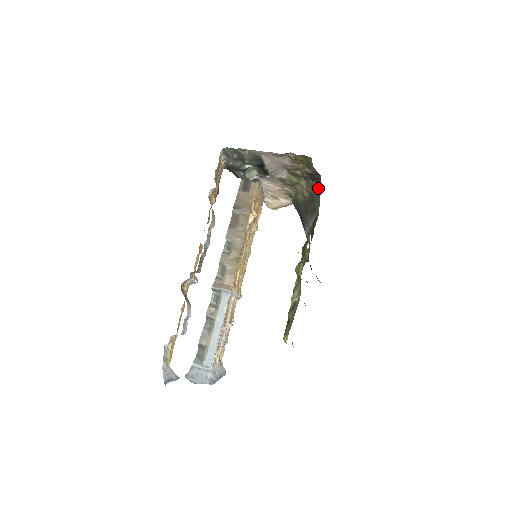
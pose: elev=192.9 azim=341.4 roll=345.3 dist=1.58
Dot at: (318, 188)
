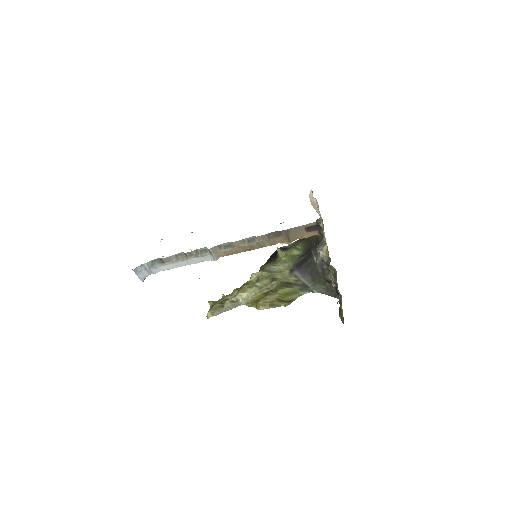
Dot at: (331, 292)
